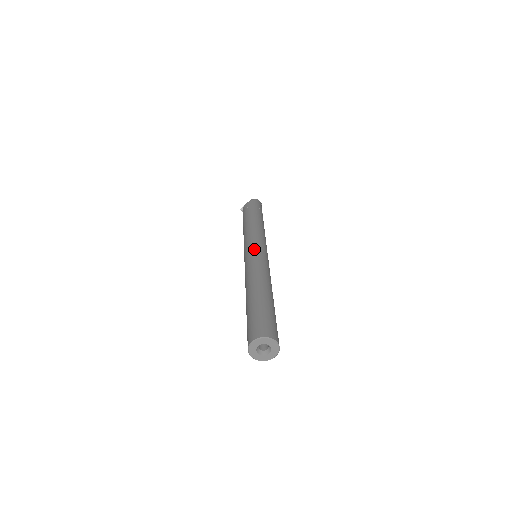
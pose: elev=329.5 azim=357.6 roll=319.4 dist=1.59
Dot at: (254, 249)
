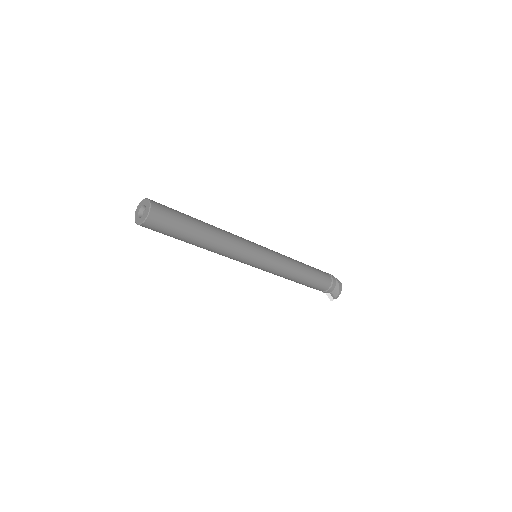
Dot at: occluded
